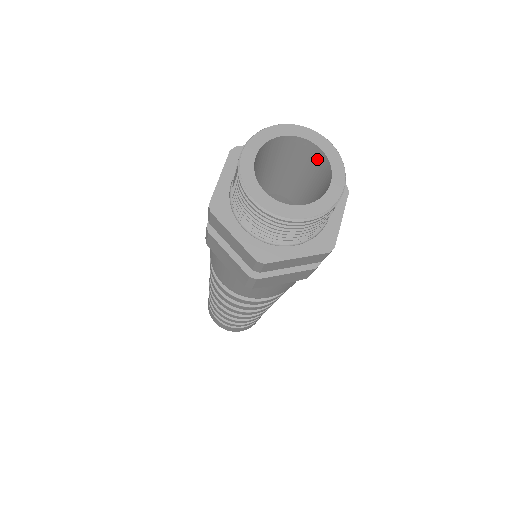
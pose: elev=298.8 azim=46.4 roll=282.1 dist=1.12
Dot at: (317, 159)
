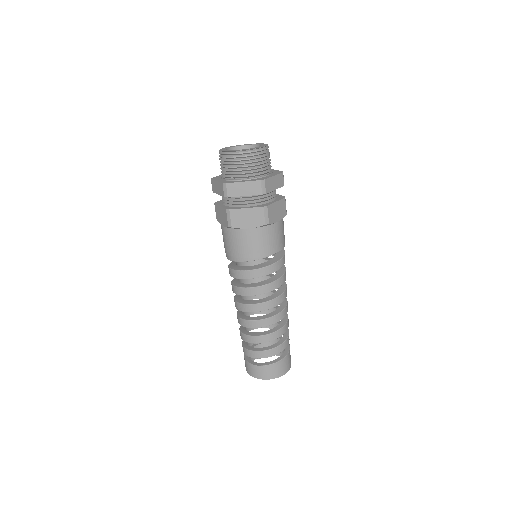
Dot at: occluded
